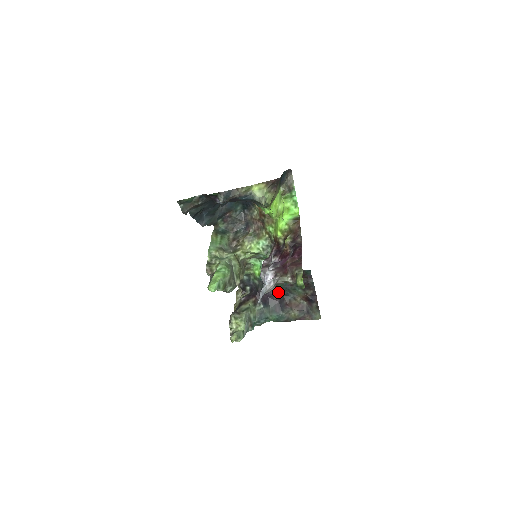
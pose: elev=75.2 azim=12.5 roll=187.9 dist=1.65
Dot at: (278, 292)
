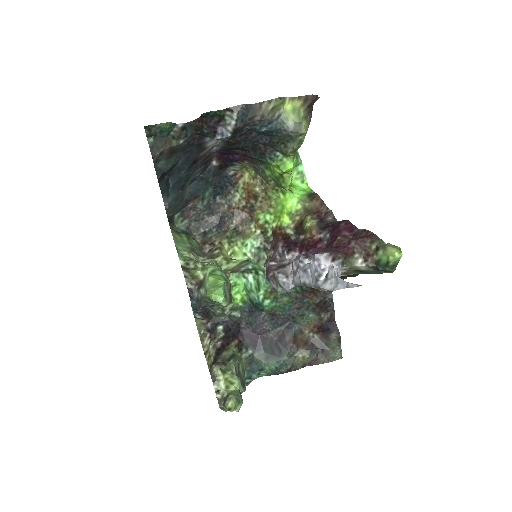
Dot at: (275, 324)
